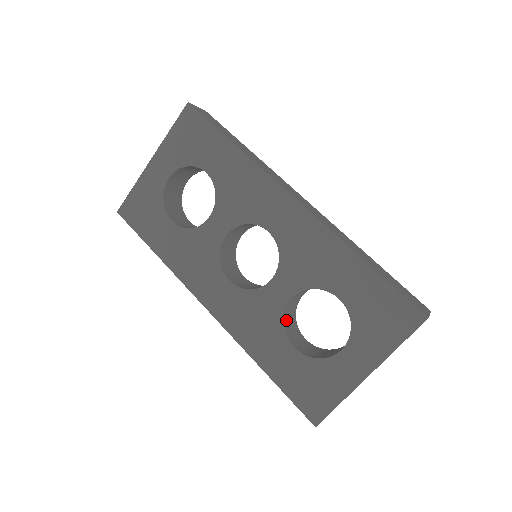
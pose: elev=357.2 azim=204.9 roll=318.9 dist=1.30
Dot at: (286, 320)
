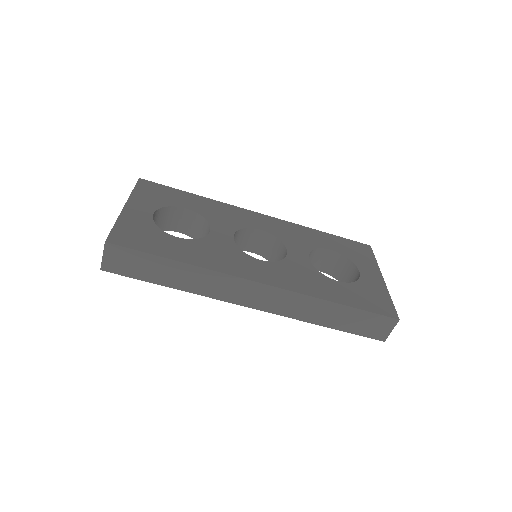
Dot at: occluded
